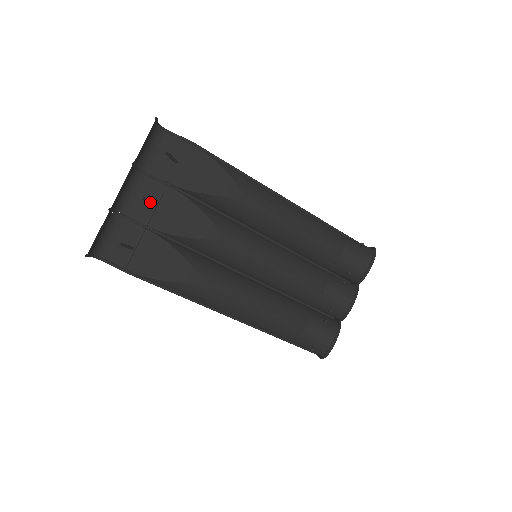
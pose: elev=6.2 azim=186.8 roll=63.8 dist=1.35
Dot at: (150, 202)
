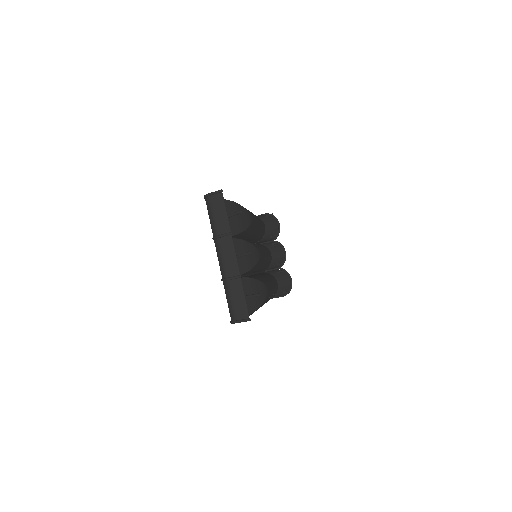
Dot at: (242, 255)
